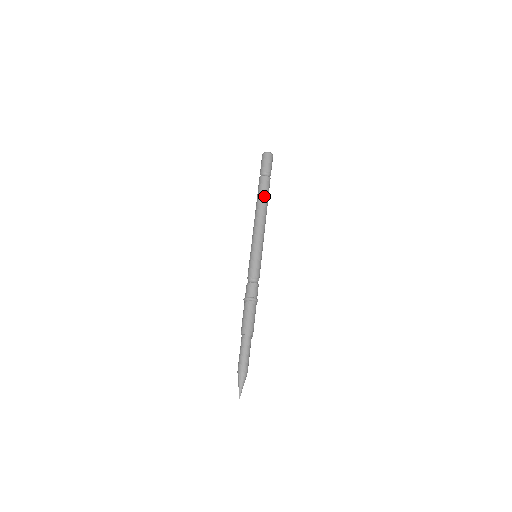
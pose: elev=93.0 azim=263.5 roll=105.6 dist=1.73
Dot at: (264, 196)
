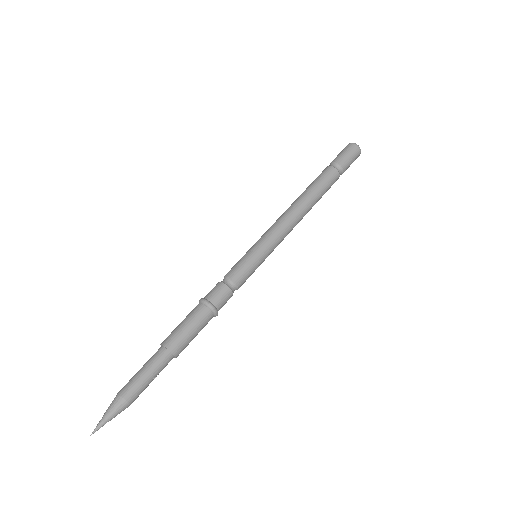
Dot at: (318, 190)
